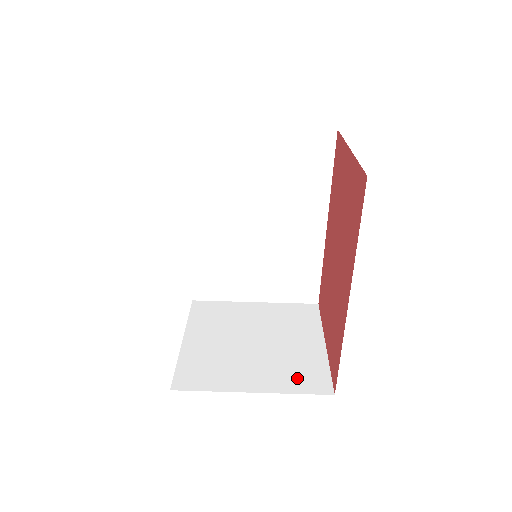
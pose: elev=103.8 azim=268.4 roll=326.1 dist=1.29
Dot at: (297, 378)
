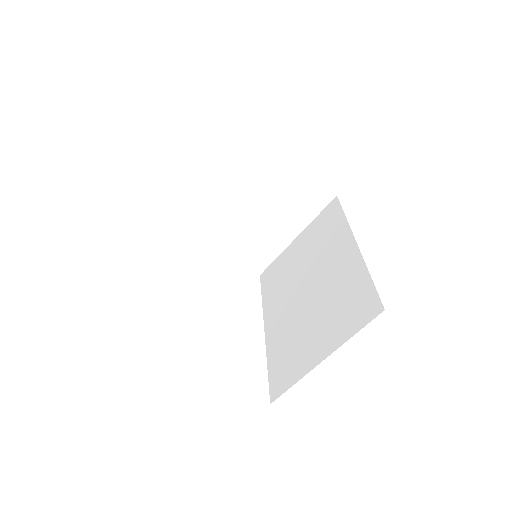
Dot at: (307, 206)
